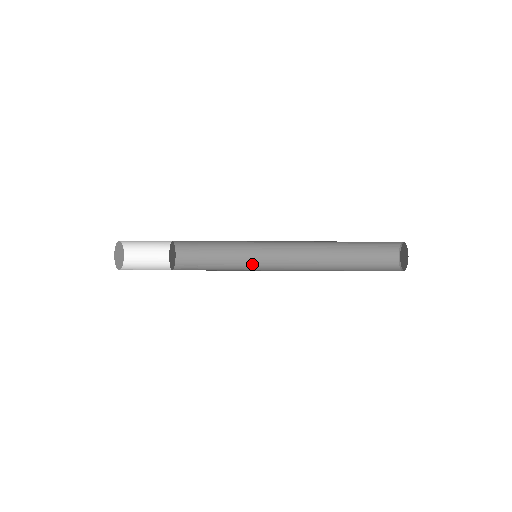
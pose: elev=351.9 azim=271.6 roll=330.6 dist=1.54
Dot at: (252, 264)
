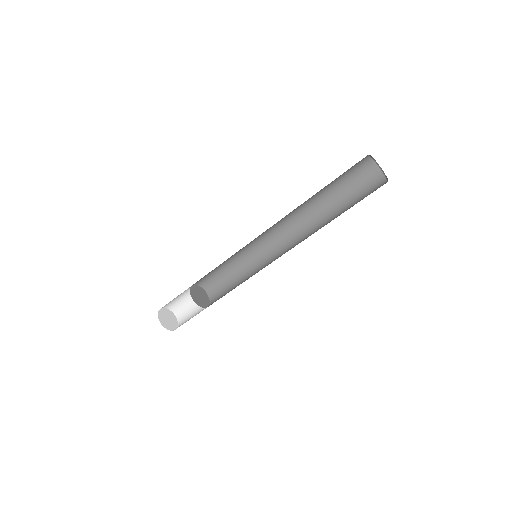
Dot at: occluded
